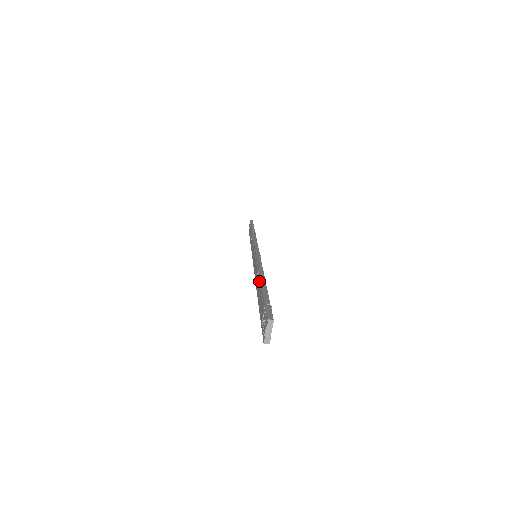
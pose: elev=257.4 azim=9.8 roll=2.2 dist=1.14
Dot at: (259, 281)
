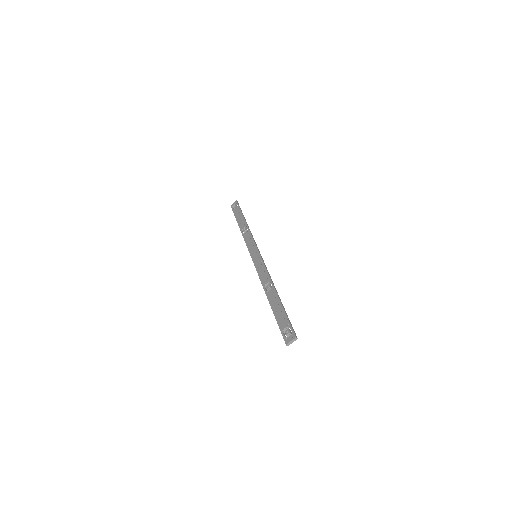
Dot at: (274, 293)
